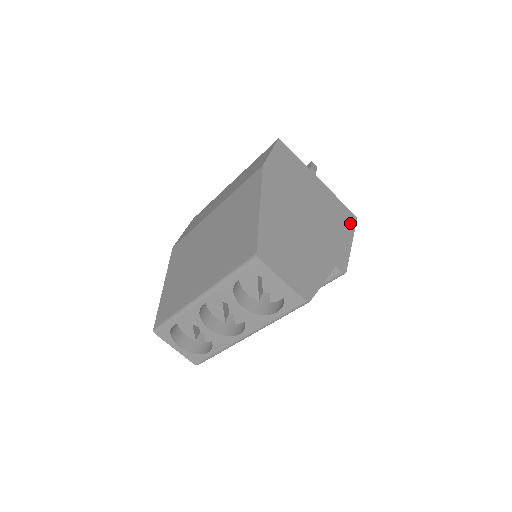
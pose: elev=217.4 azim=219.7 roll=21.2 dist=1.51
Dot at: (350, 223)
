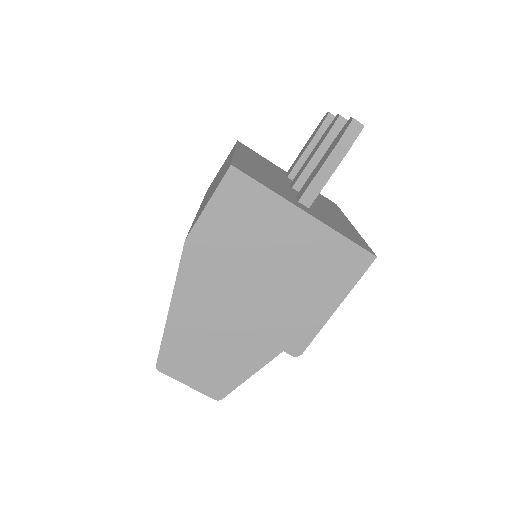
Dot at: (350, 274)
